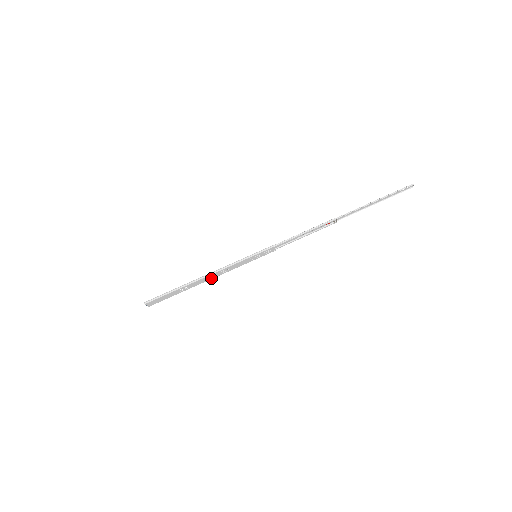
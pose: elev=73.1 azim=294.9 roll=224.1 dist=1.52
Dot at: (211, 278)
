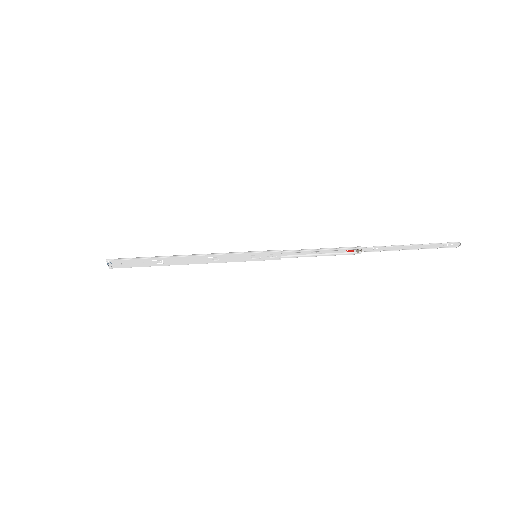
Dot at: (195, 262)
